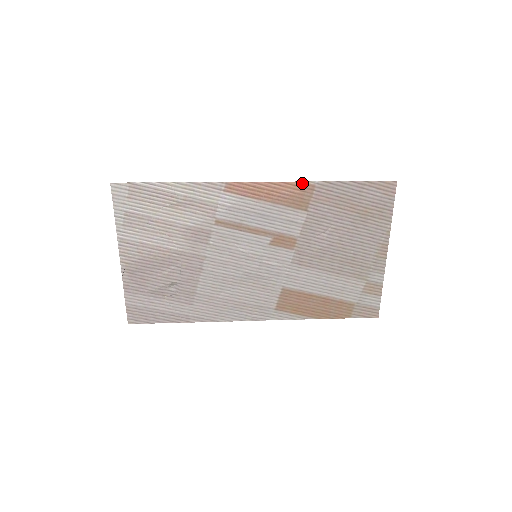
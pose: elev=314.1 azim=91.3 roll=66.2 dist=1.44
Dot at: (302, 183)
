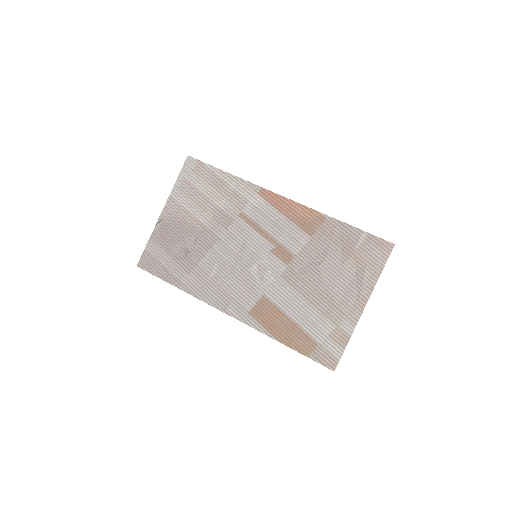
Dot at: (317, 212)
